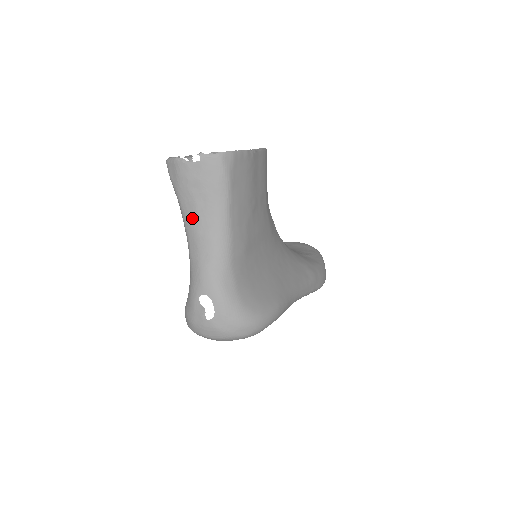
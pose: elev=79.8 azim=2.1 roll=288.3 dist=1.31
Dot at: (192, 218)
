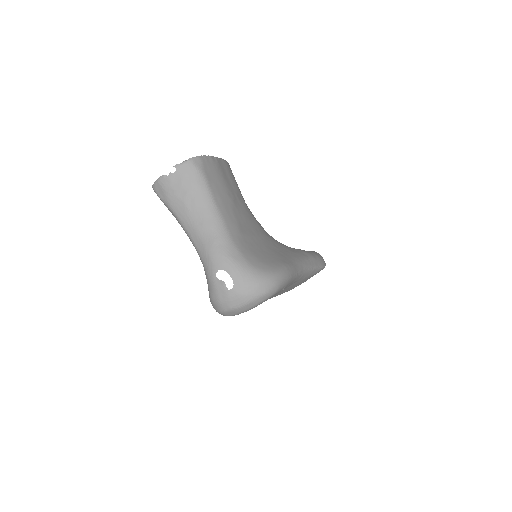
Dot at: (187, 218)
